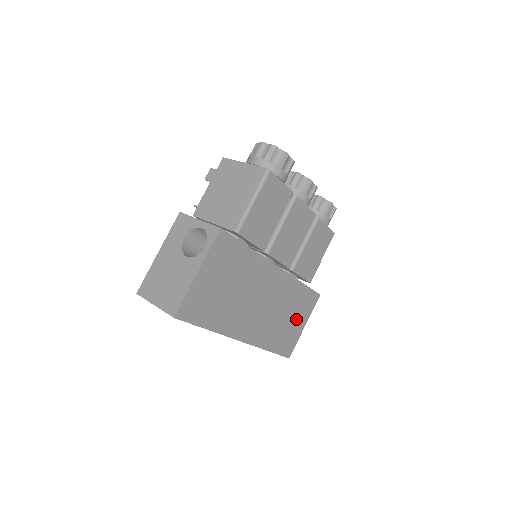
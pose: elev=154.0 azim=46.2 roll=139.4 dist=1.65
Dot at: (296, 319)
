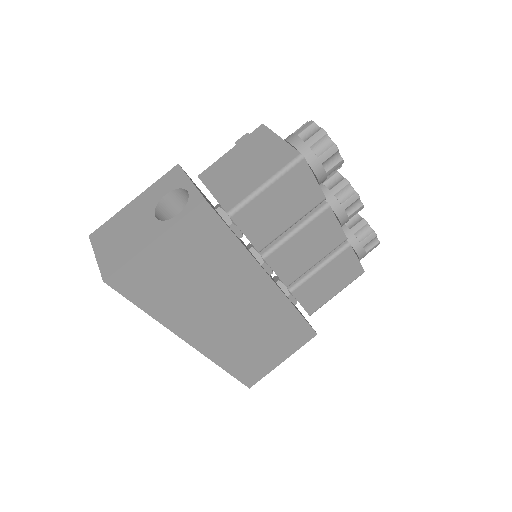
Dot at: (275, 349)
